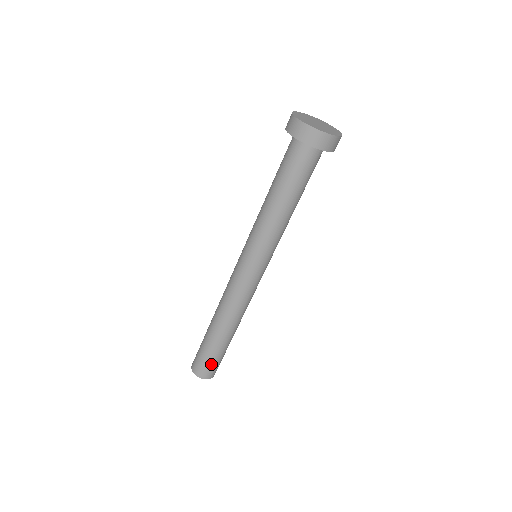
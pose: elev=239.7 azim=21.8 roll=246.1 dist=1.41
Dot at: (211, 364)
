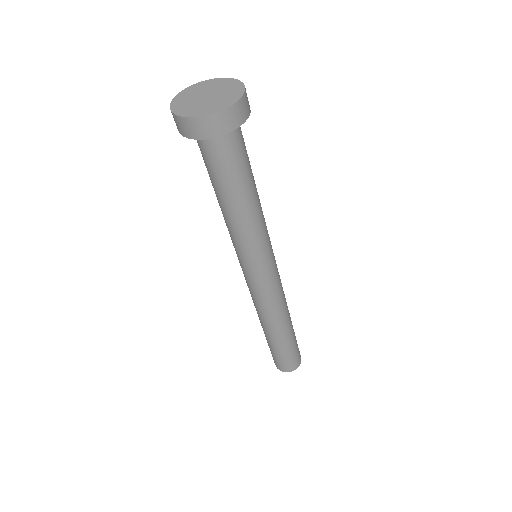
Dot at: (274, 357)
